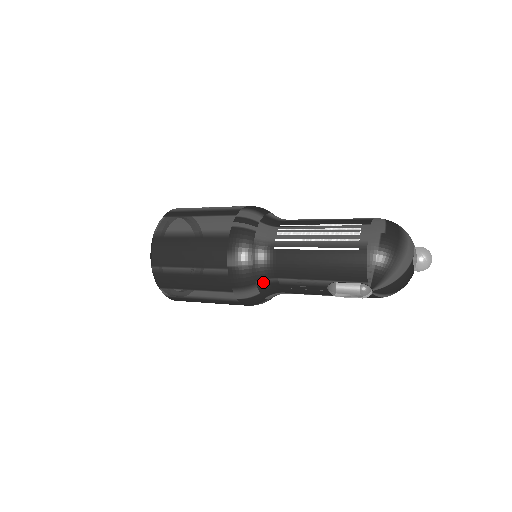
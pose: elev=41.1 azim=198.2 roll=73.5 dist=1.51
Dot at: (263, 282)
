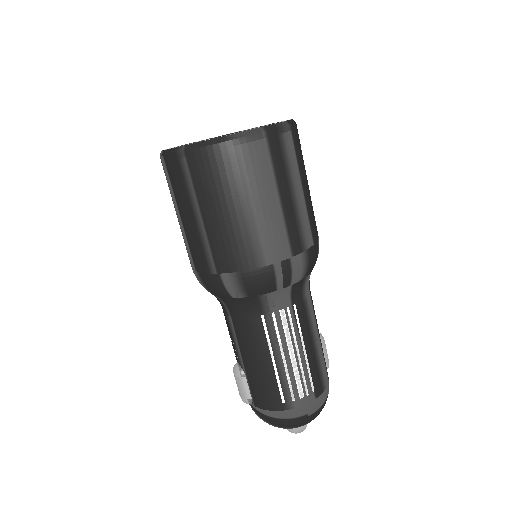
Dot at: (221, 300)
